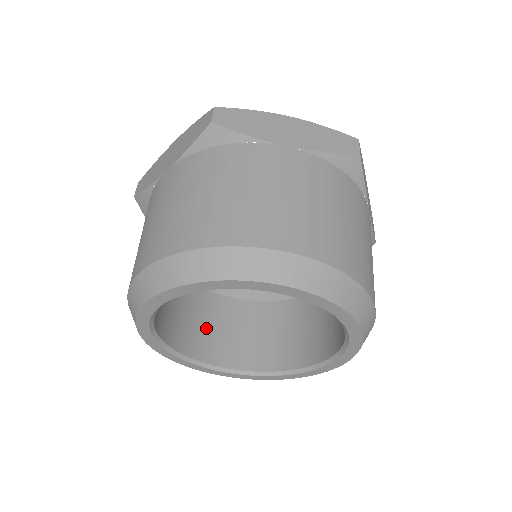
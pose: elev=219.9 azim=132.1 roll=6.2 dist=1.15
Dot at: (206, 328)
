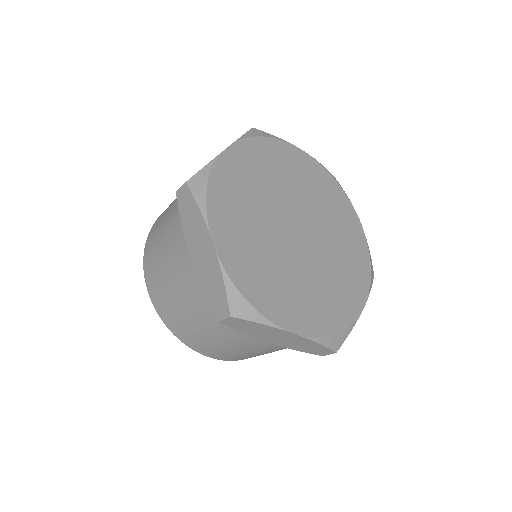
Dot at: occluded
